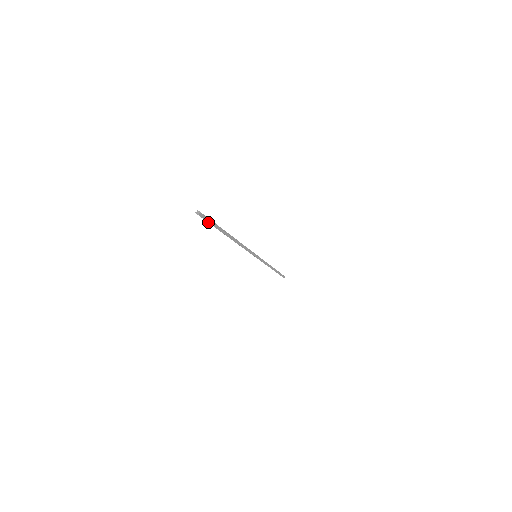
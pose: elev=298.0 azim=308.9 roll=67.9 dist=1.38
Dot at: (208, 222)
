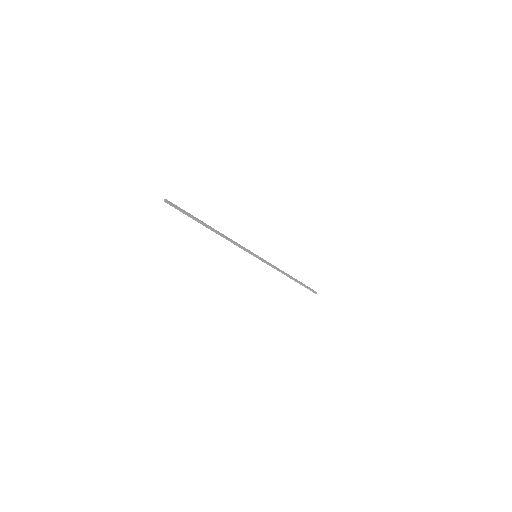
Dot at: (177, 209)
